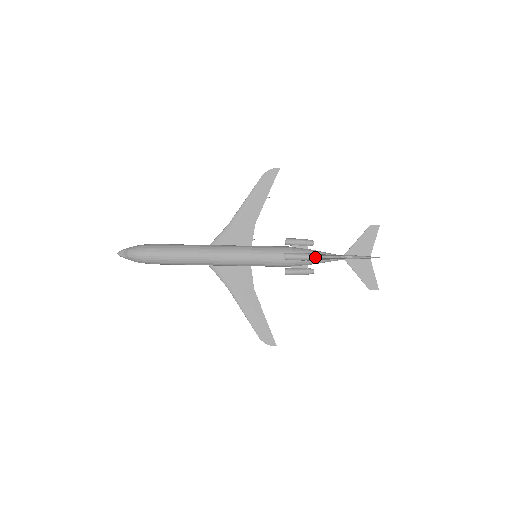
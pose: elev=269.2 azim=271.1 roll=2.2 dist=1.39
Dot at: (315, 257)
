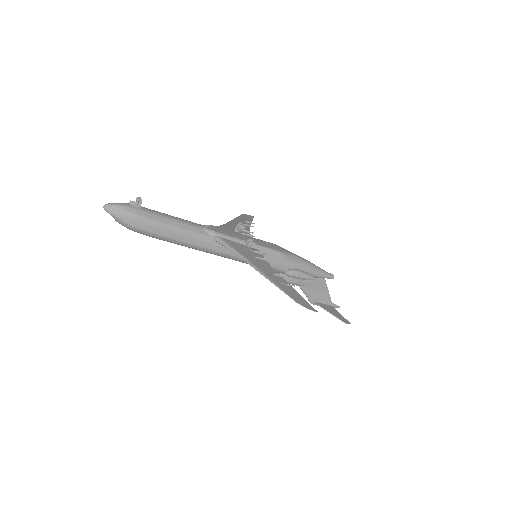
Dot at: (298, 285)
